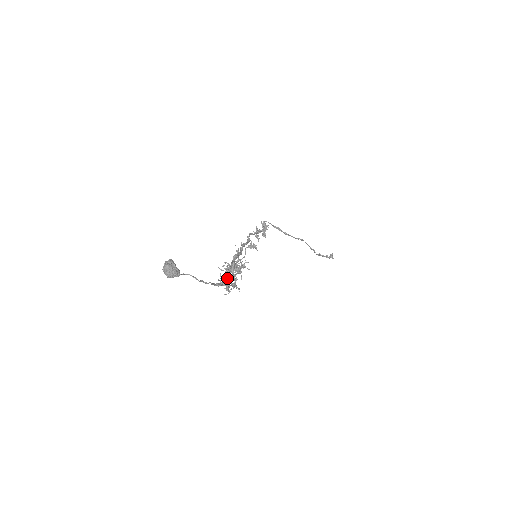
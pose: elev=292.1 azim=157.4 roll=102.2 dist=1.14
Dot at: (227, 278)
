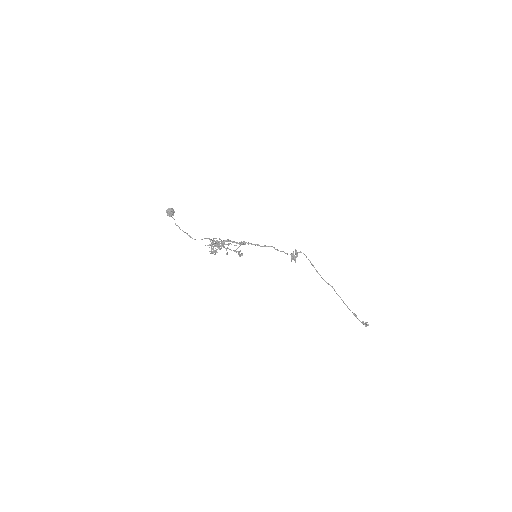
Dot at: (201, 239)
